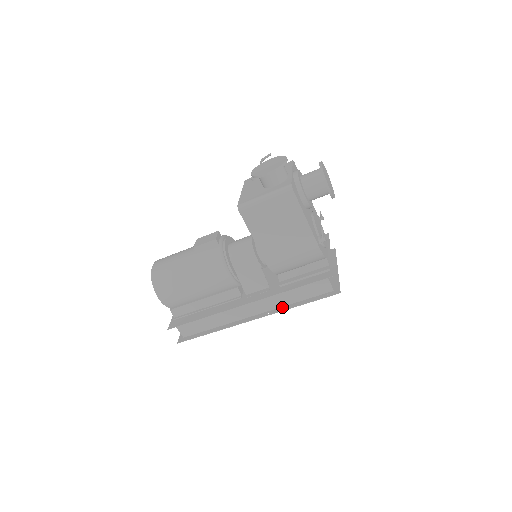
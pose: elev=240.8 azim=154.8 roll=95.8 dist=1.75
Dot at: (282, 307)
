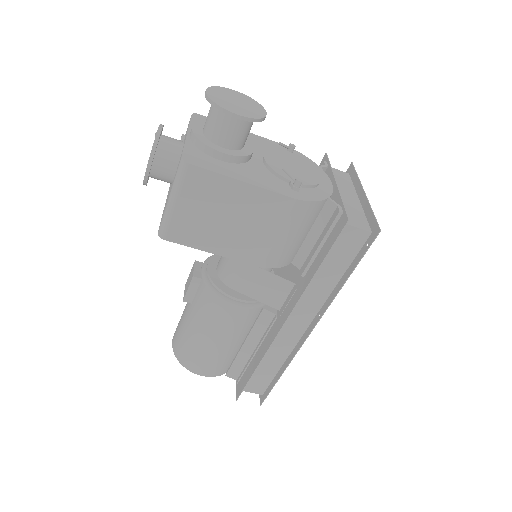
Dot at: (328, 297)
